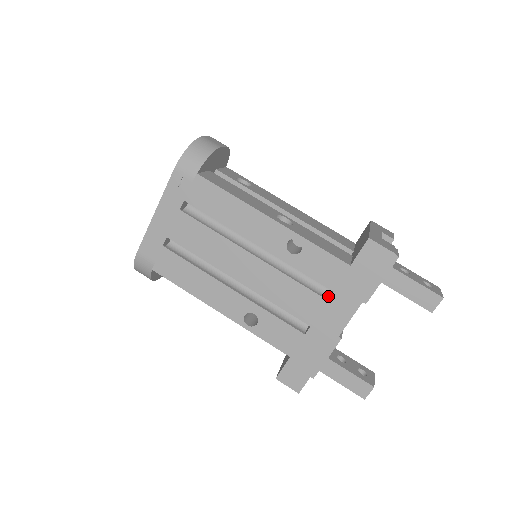
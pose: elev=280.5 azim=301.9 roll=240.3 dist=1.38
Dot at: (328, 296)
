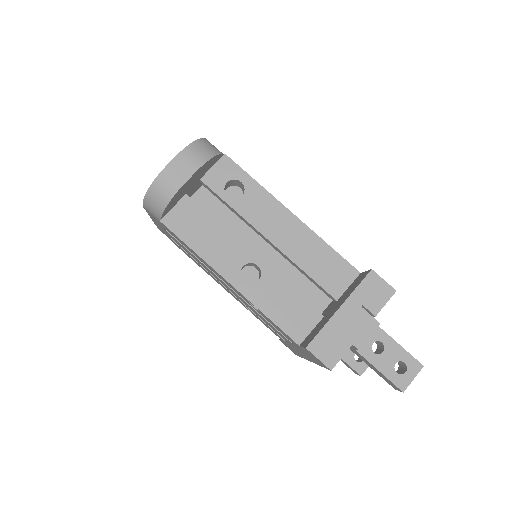
Dot at: occluded
